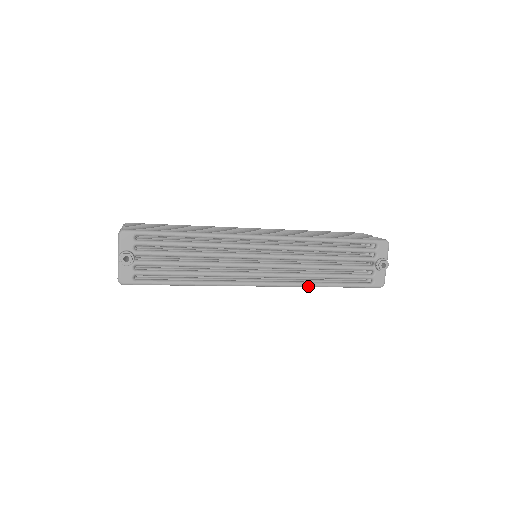
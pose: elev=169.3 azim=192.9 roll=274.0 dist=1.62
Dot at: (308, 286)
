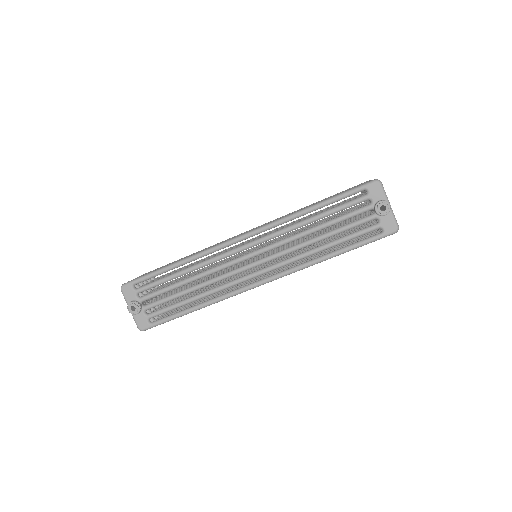
Dot at: (310, 265)
